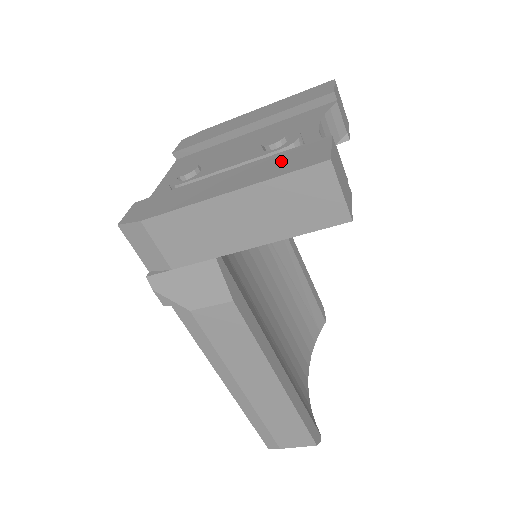
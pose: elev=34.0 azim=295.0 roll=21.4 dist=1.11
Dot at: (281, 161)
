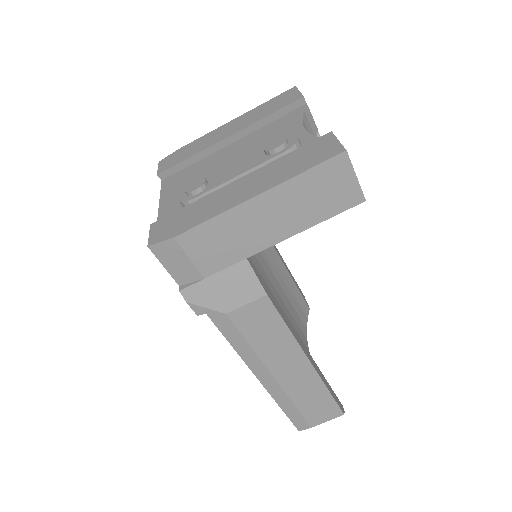
Dot at: (295, 160)
